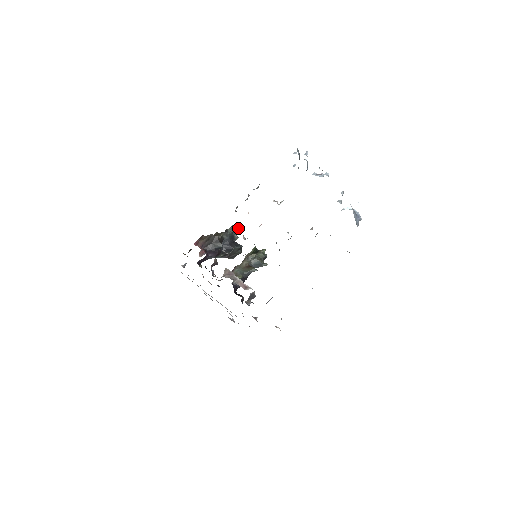
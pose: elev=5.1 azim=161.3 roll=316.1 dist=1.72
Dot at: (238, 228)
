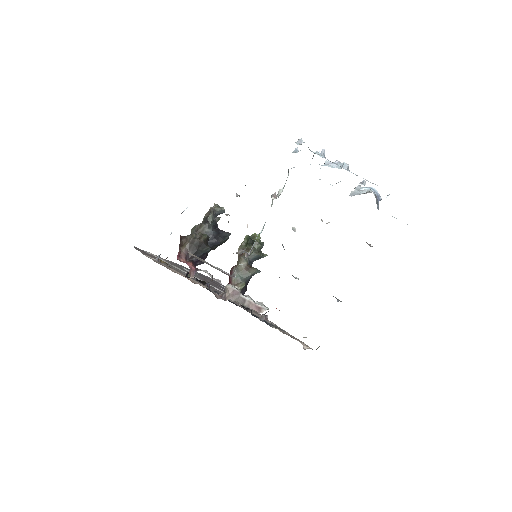
Dot at: (219, 211)
